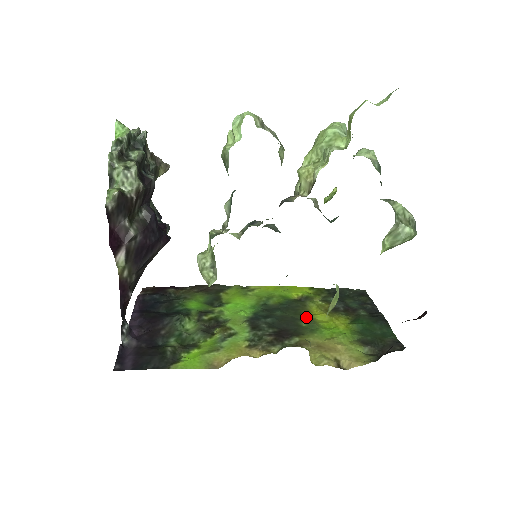
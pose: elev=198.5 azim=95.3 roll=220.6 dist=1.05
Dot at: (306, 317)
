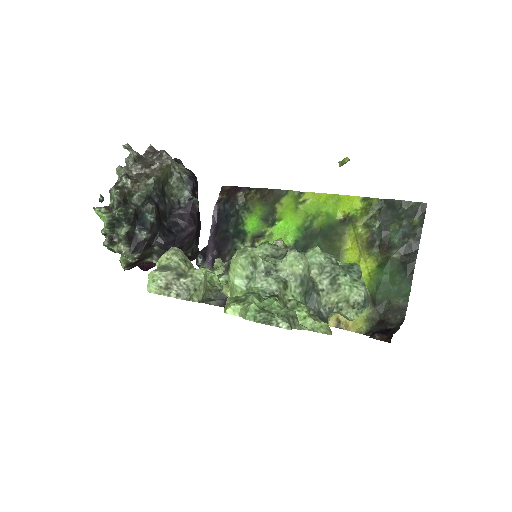
Dot at: (337, 254)
